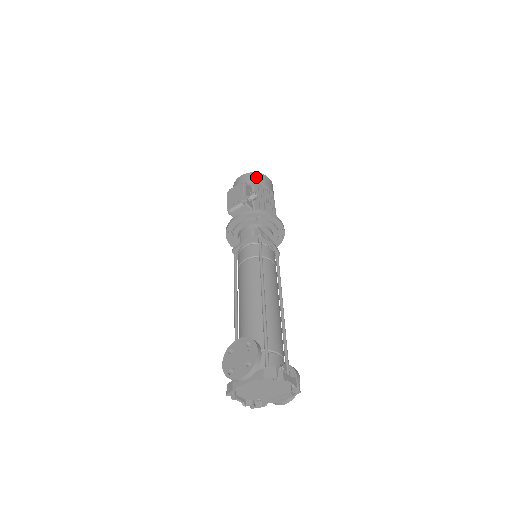
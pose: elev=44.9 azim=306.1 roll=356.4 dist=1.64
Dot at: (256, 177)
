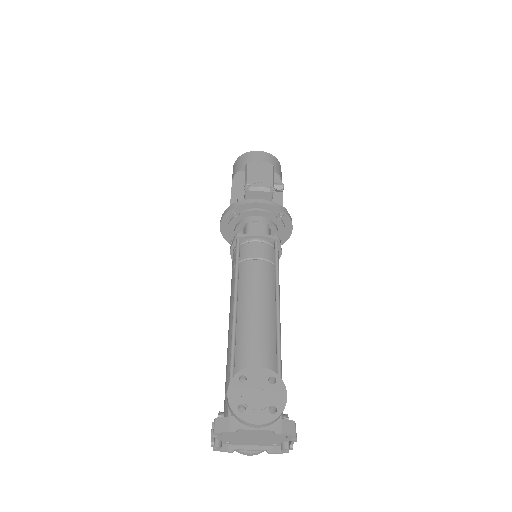
Dot at: (276, 164)
